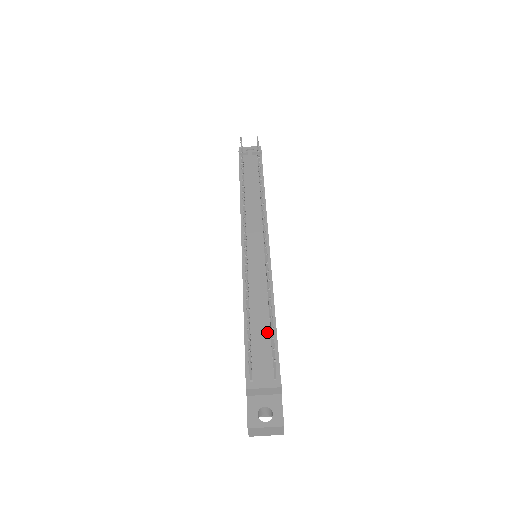
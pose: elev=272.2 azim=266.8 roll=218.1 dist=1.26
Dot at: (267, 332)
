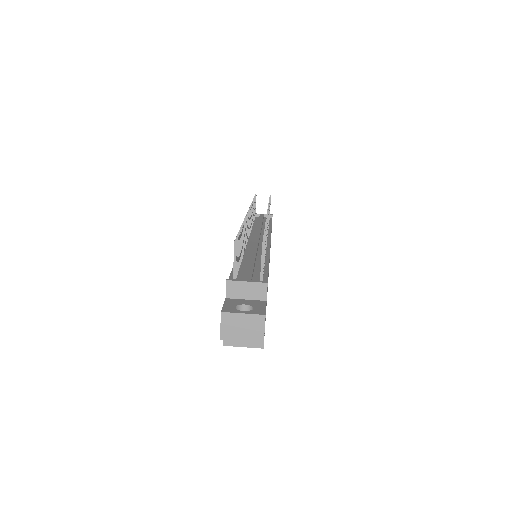
Dot at: (258, 267)
